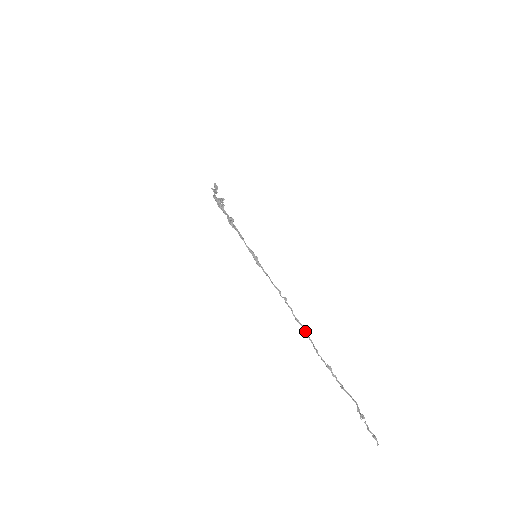
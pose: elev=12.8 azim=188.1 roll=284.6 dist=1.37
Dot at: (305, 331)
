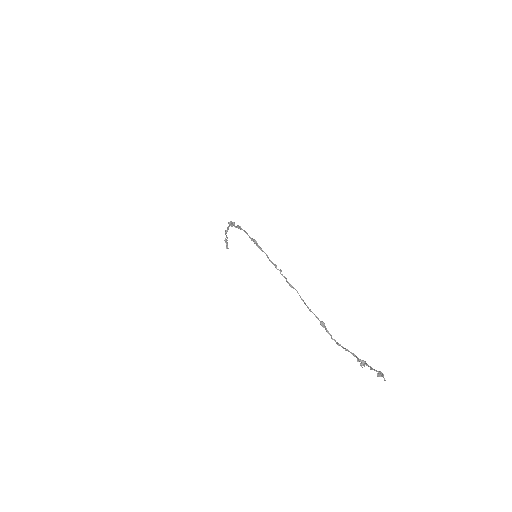
Dot at: (298, 293)
